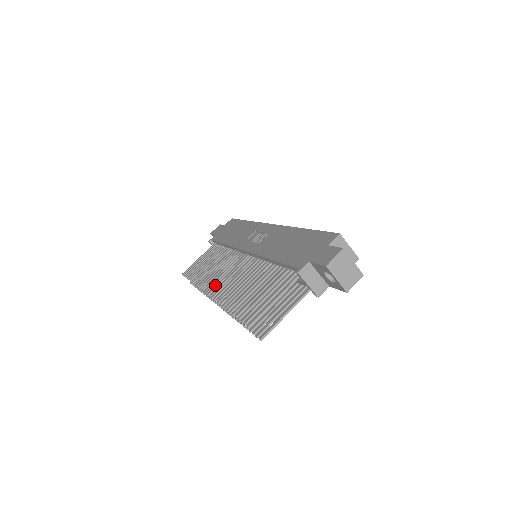
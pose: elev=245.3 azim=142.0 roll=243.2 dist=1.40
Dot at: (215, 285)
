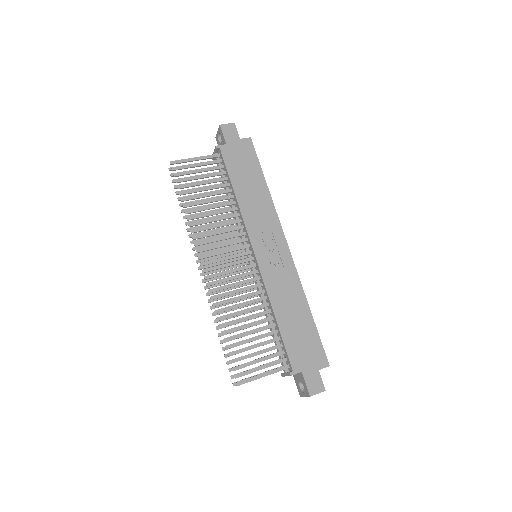
Dot at: (212, 263)
